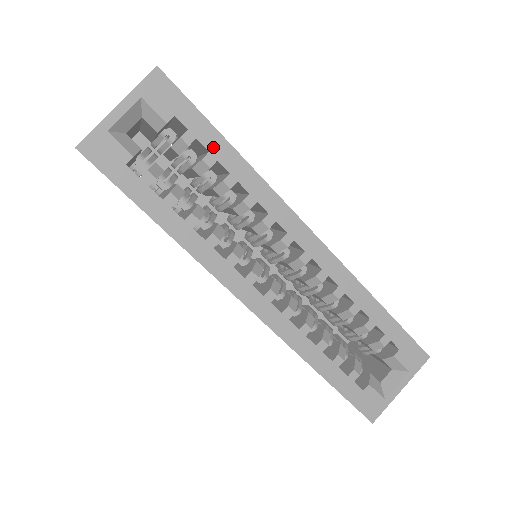
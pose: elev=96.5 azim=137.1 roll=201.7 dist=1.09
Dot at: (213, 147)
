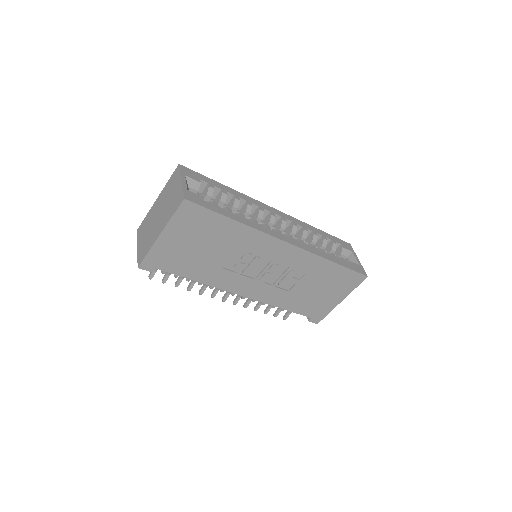
Dot at: (221, 187)
